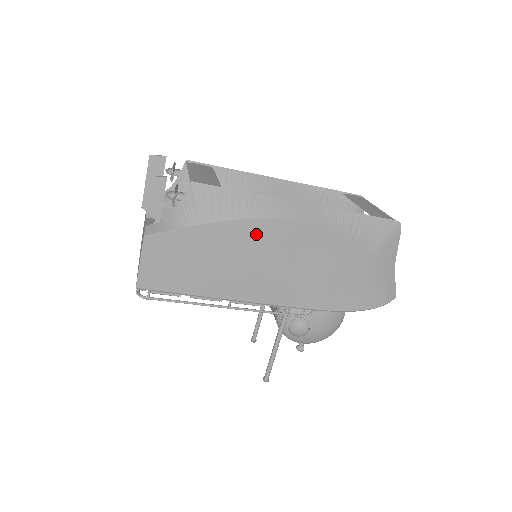
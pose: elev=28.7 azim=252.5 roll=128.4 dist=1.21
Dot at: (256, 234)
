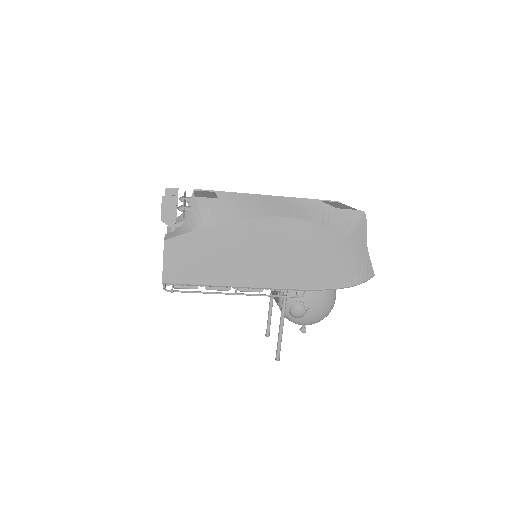
Dot at: (249, 231)
